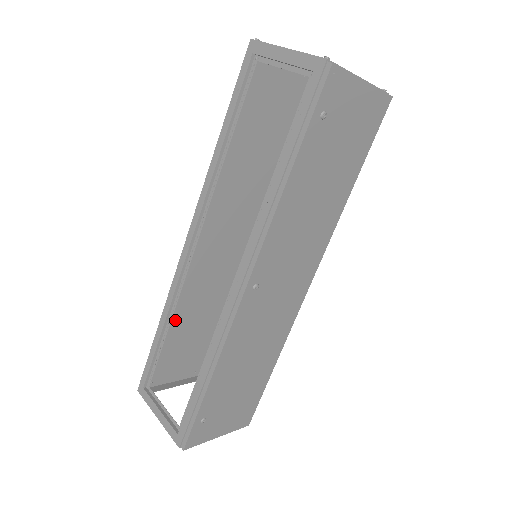
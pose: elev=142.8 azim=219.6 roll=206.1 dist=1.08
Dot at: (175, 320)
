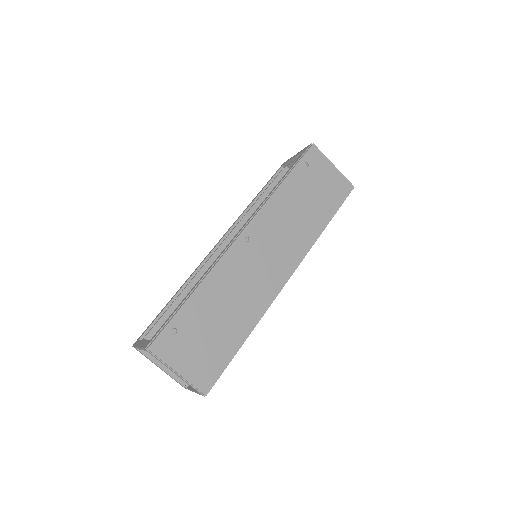
Dot at: occluded
